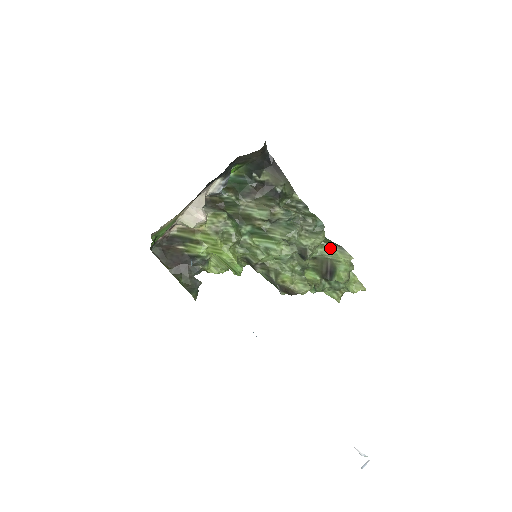
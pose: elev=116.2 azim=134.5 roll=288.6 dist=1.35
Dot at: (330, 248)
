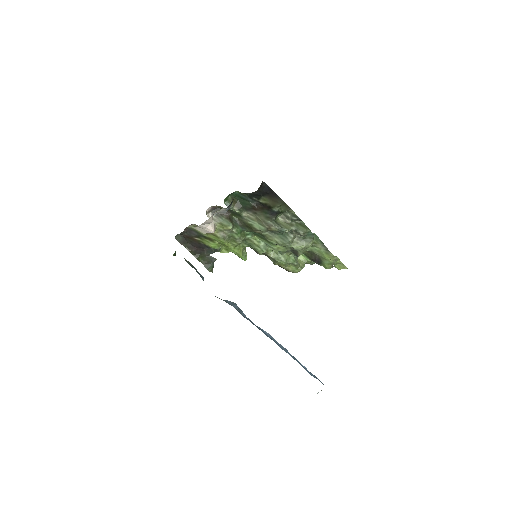
Dot at: (318, 249)
